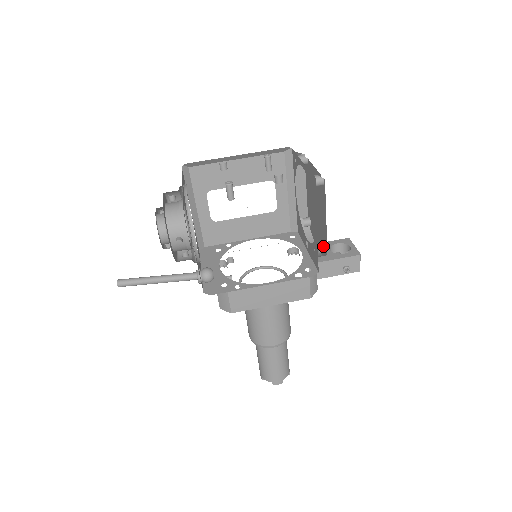
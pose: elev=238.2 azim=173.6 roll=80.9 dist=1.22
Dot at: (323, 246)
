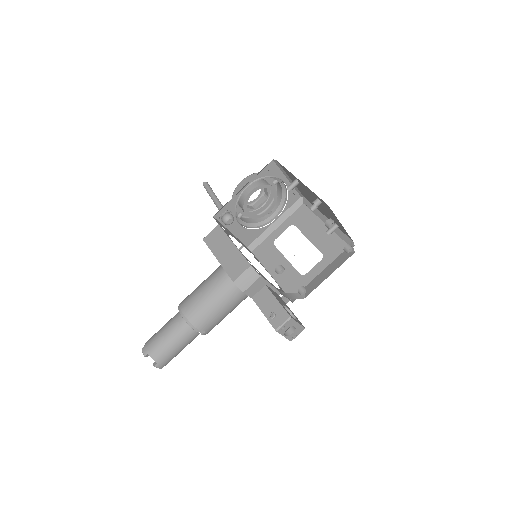
Dot at: (282, 267)
